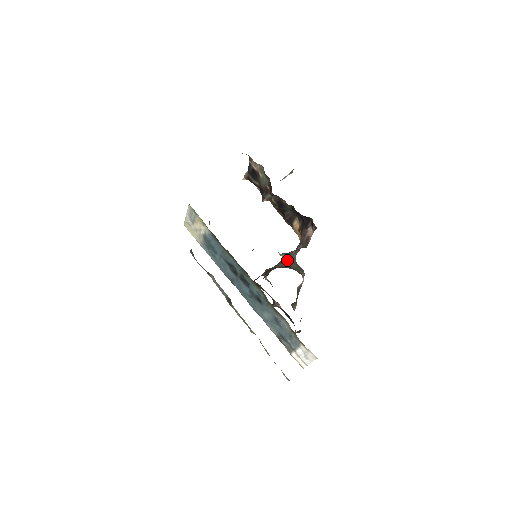
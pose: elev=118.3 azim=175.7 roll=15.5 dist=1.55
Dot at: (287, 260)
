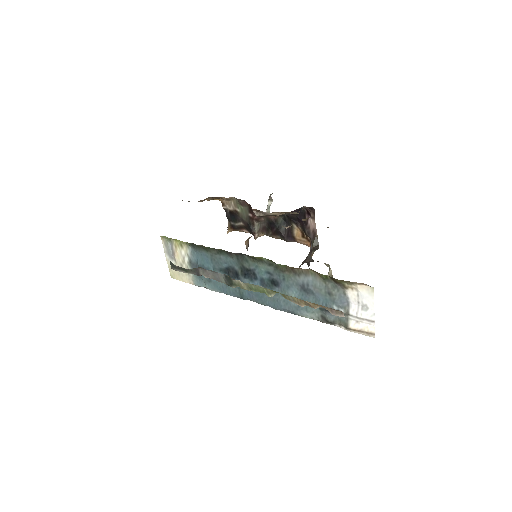
Dot at: (302, 263)
